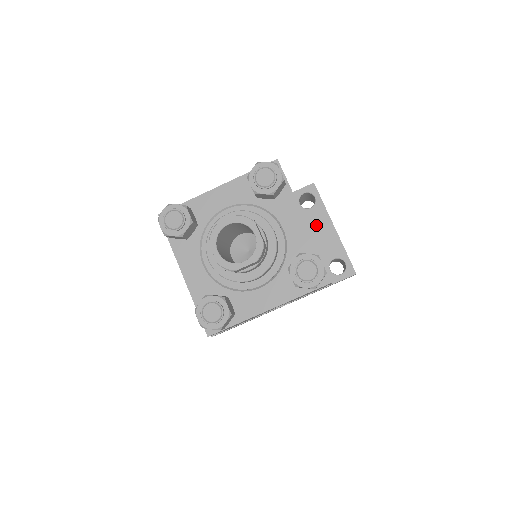
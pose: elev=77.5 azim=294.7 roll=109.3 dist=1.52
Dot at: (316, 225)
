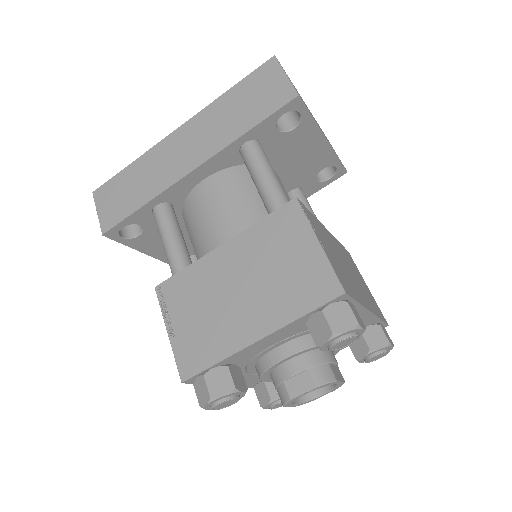
Dot at: (302, 145)
